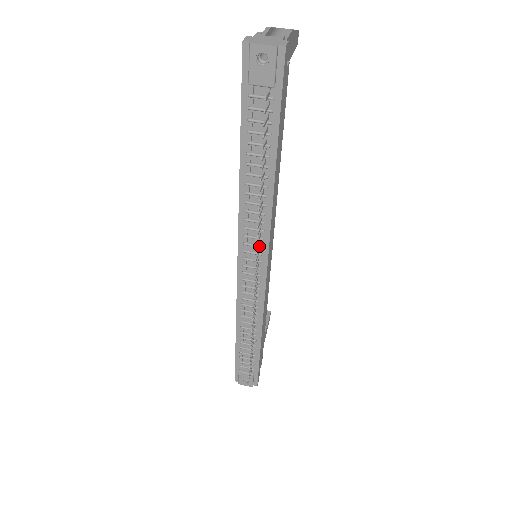
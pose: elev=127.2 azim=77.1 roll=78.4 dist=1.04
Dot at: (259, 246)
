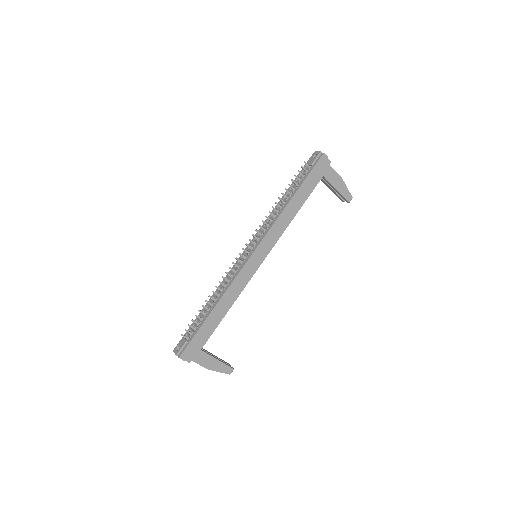
Dot at: (260, 237)
